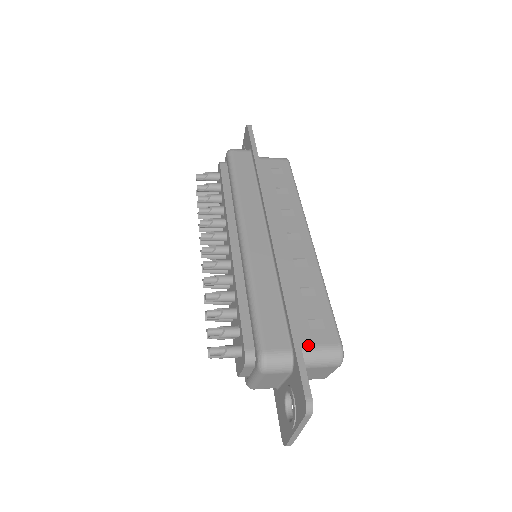
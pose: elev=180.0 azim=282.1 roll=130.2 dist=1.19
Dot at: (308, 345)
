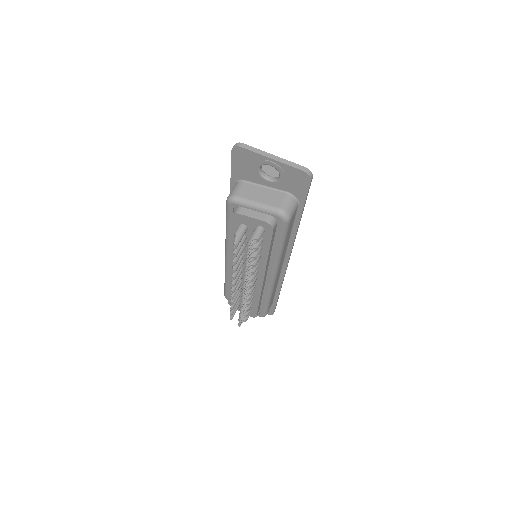
Dot at: occluded
